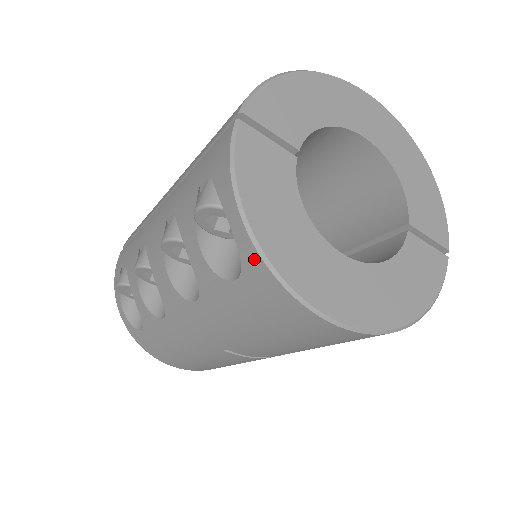
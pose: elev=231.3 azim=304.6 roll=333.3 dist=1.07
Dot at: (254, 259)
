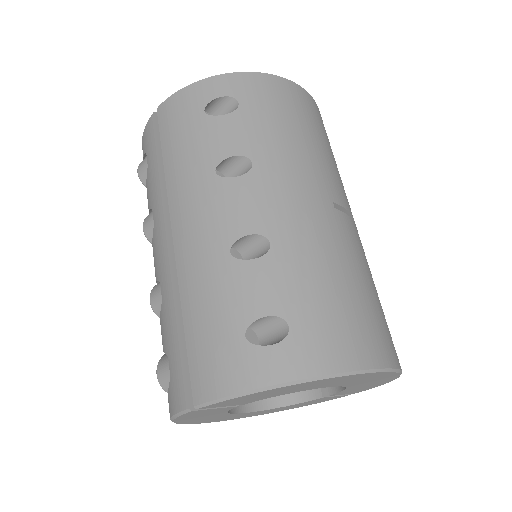
Dot at: occluded
